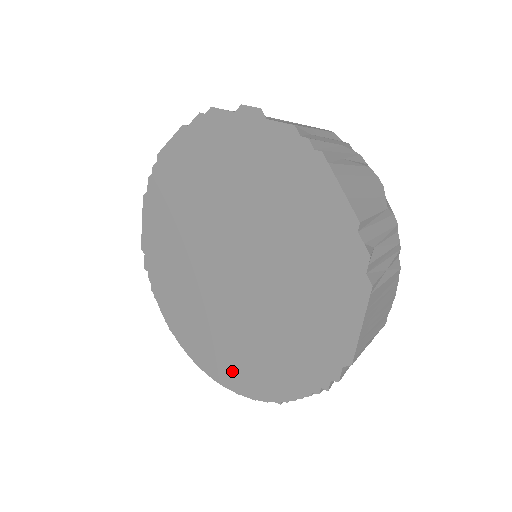
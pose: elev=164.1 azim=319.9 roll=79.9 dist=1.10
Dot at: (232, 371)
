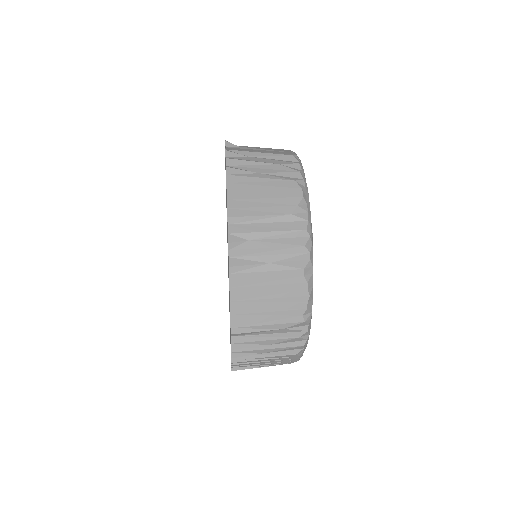
Dot at: occluded
